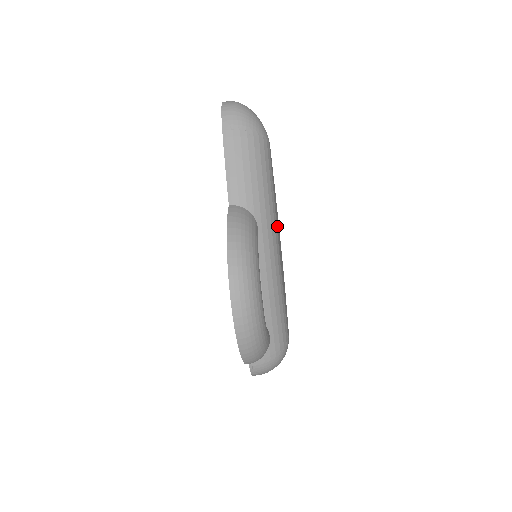
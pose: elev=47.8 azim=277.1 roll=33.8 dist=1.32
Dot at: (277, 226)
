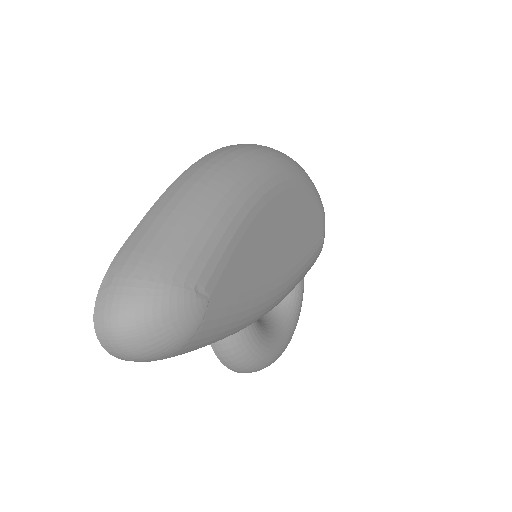
Dot at: (270, 284)
